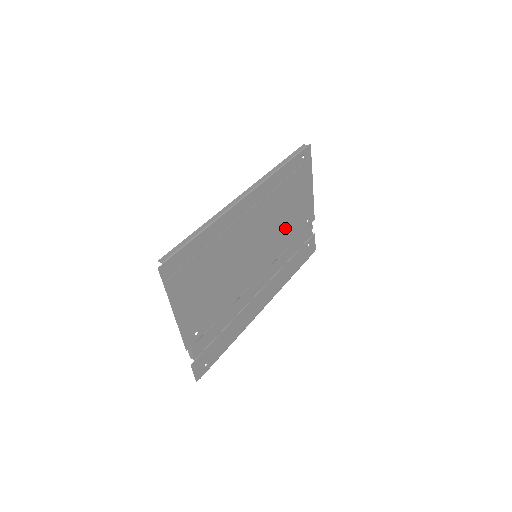
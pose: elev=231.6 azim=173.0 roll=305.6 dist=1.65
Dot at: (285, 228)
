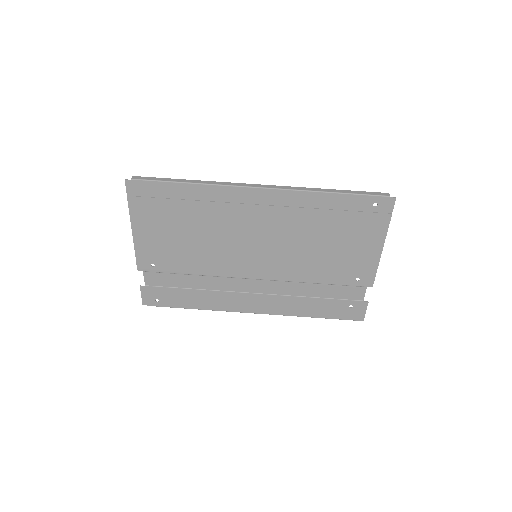
Dot at: (313, 260)
